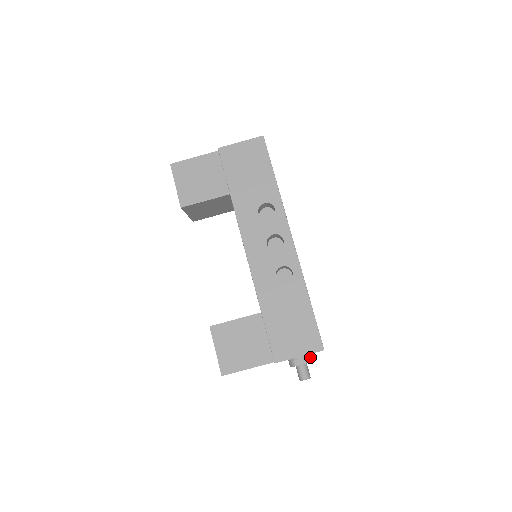
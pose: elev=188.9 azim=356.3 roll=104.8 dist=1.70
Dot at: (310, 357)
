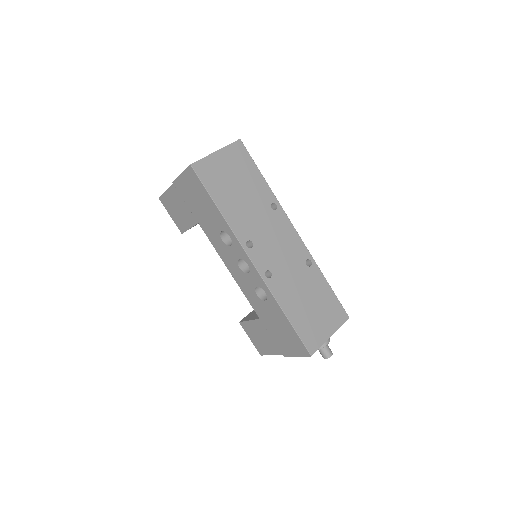
Dot at: occluded
